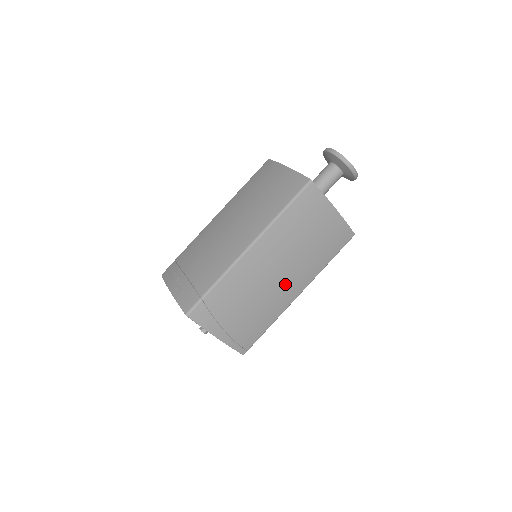
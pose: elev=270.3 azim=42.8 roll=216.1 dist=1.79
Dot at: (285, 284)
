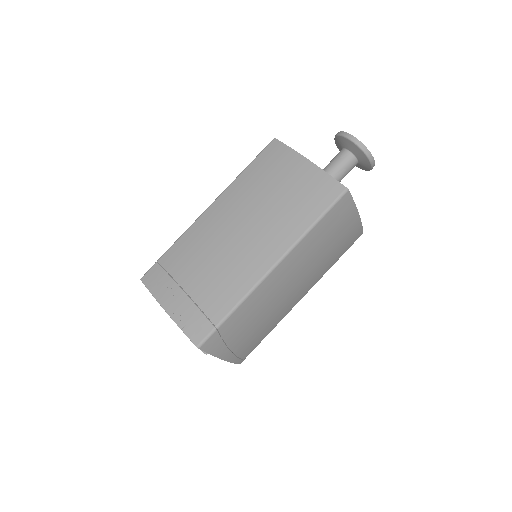
Dot at: (295, 294)
